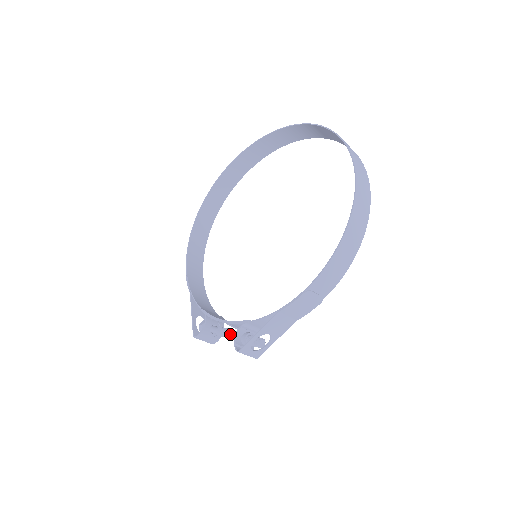
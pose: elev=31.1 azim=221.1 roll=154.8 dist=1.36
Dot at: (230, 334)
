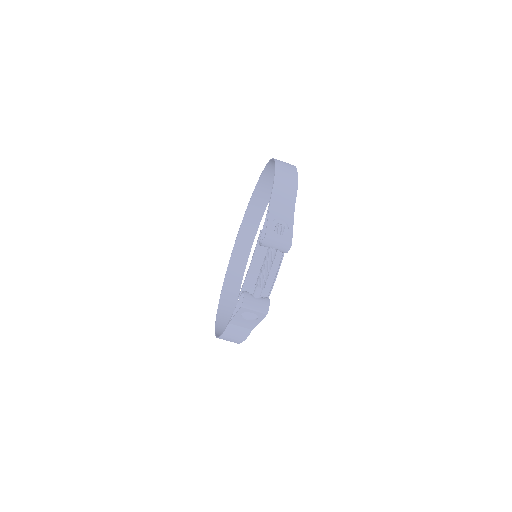
Dot at: occluded
